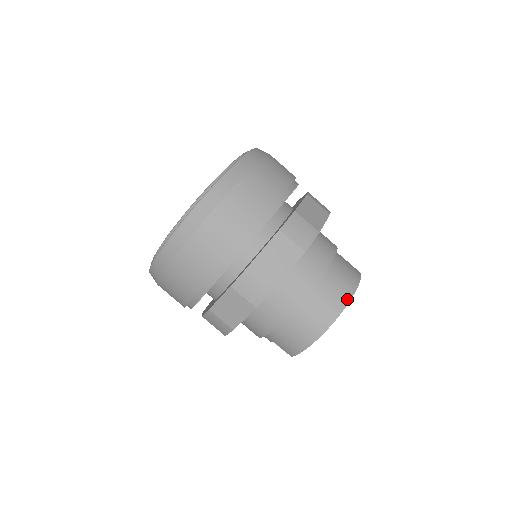
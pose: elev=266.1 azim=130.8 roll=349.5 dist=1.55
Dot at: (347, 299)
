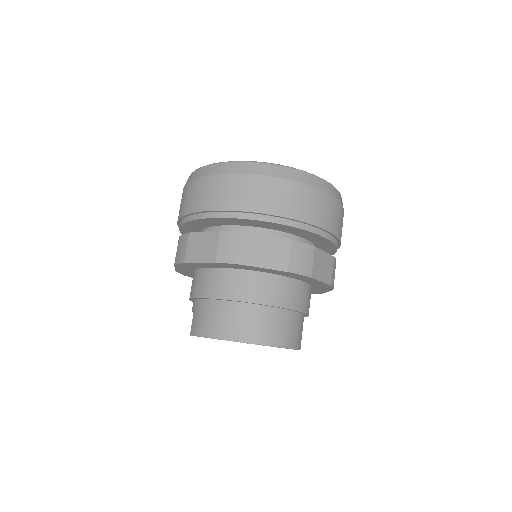
Dot at: (271, 342)
